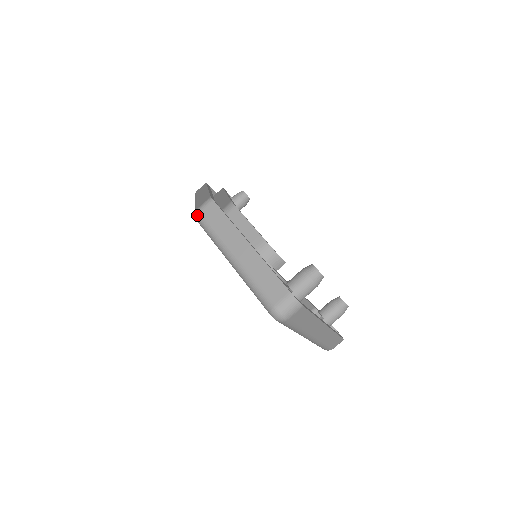
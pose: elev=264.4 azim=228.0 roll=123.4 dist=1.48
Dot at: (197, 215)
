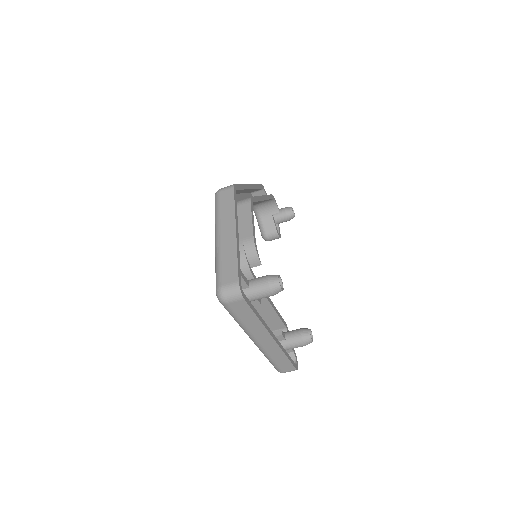
Dot at: (216, 193)
